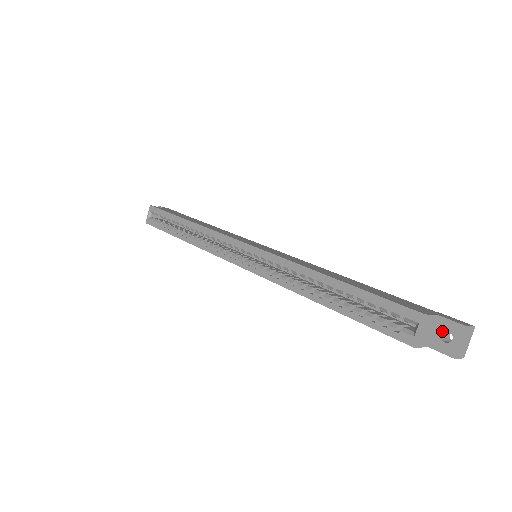
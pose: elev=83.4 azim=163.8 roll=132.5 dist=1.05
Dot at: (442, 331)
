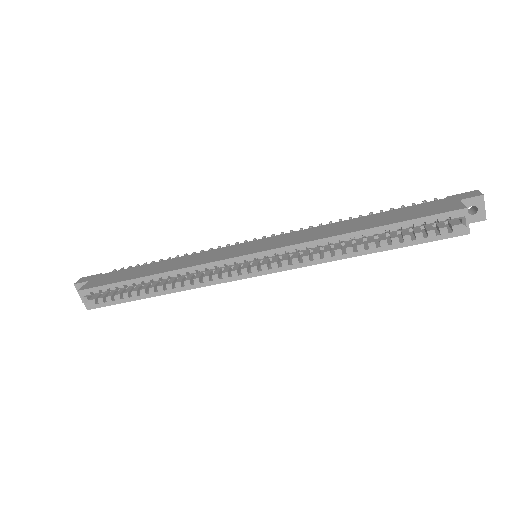
Dot at: occluded
